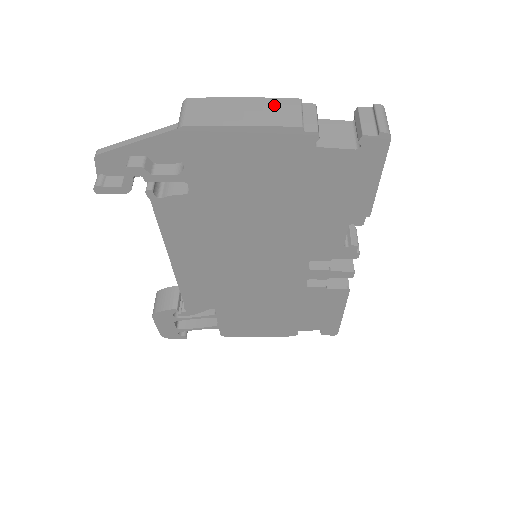
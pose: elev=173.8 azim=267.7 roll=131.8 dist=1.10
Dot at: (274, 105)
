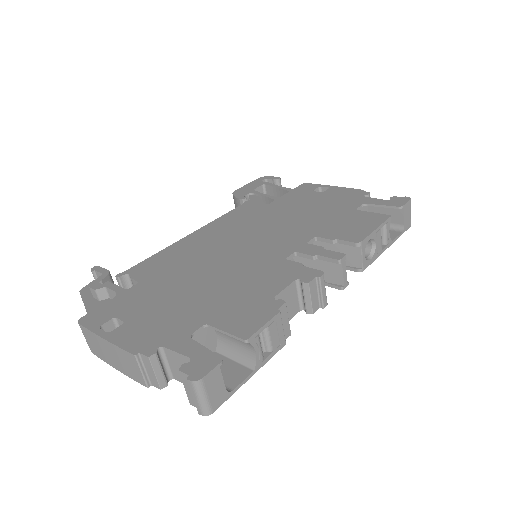
Dot at: (122, 356)
